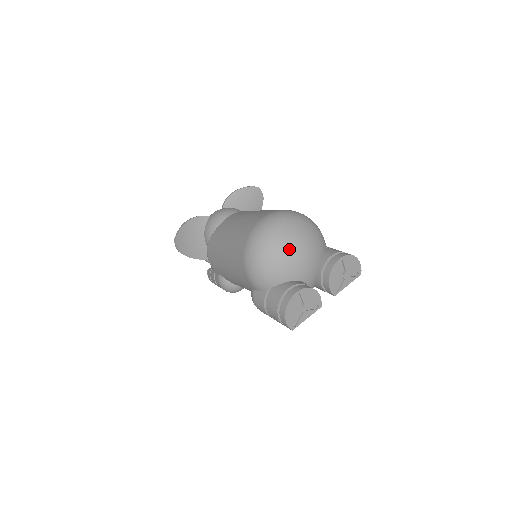
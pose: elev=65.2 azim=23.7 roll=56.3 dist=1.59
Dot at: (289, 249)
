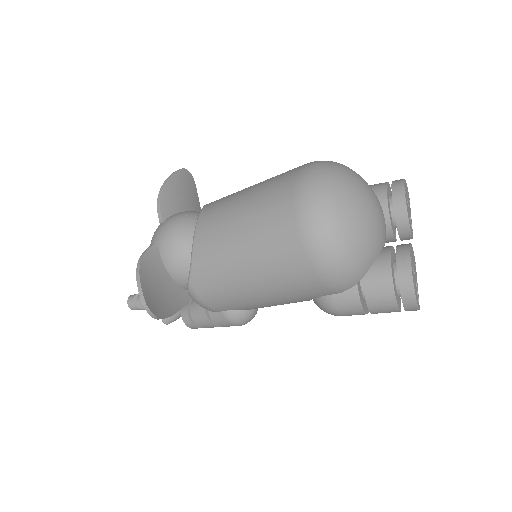
Dot at: (365, 211)
